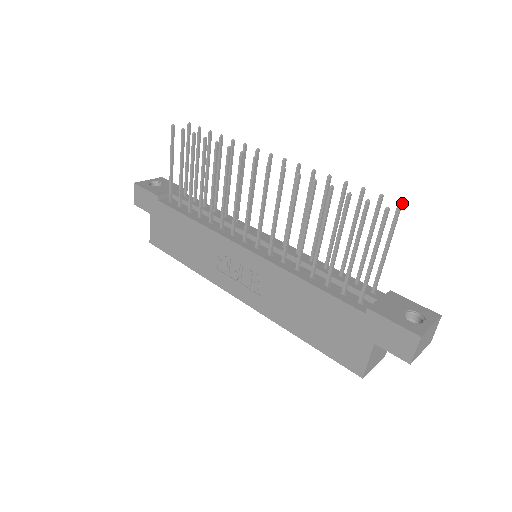
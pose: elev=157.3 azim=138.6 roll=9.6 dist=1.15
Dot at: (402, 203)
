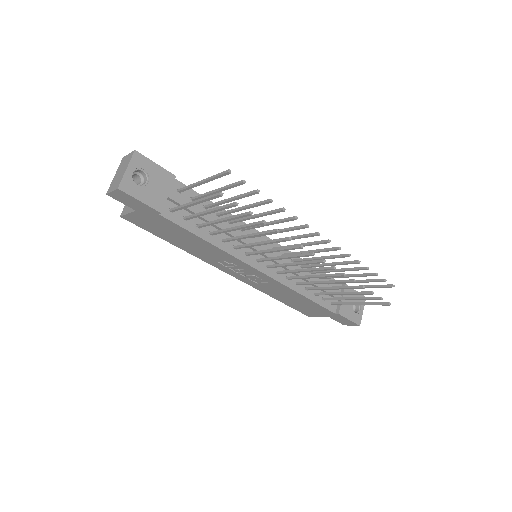
Dot at: (394, 286)
